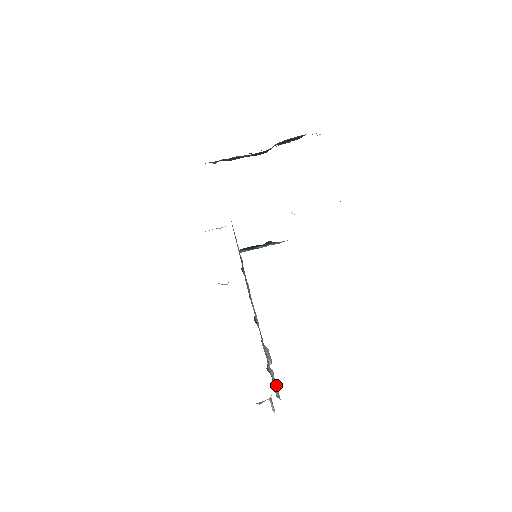
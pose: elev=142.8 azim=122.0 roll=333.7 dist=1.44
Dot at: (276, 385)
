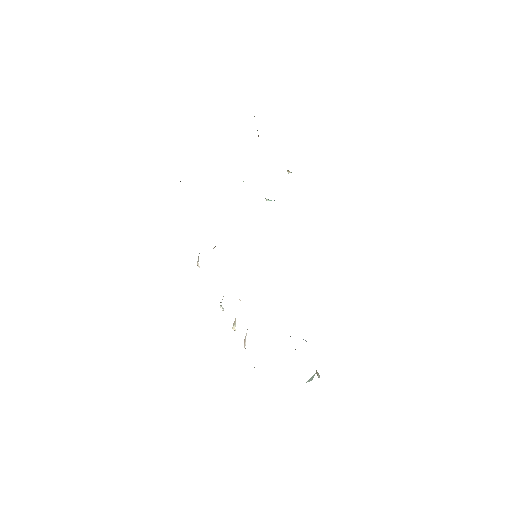
Dot at: occluded
